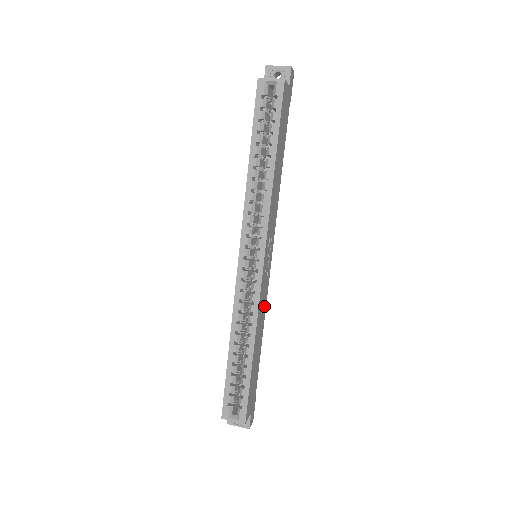
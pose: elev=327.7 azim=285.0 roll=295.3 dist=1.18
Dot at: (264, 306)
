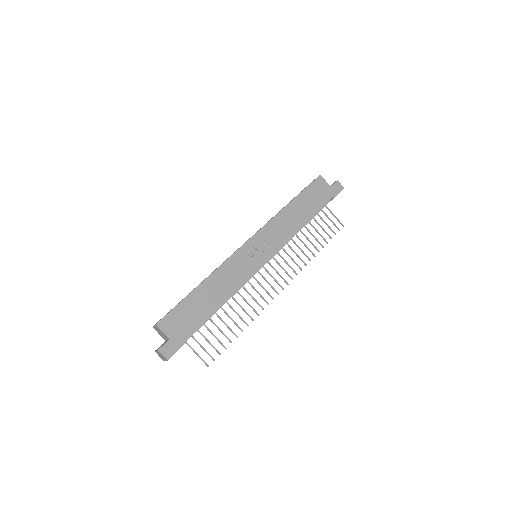
Dot at: (237, 280)
